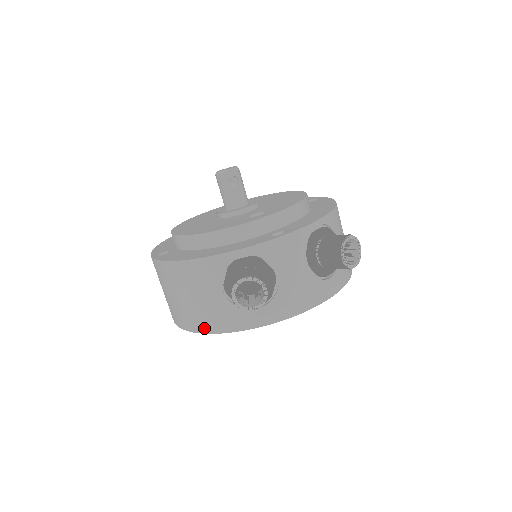
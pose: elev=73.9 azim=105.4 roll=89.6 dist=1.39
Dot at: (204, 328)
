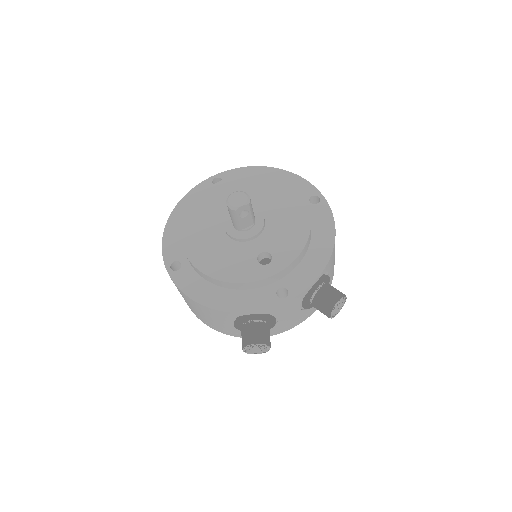
Dot at: (213, 328)
